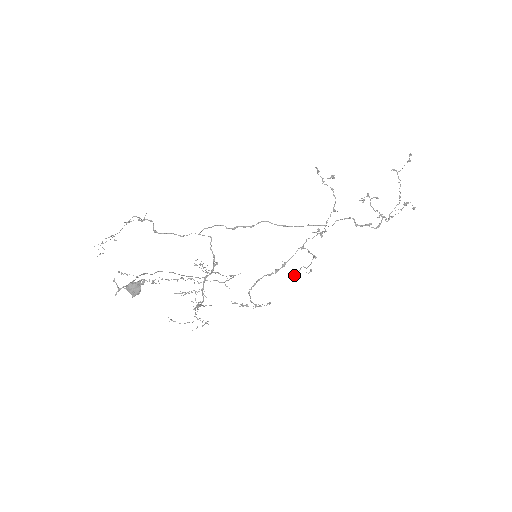
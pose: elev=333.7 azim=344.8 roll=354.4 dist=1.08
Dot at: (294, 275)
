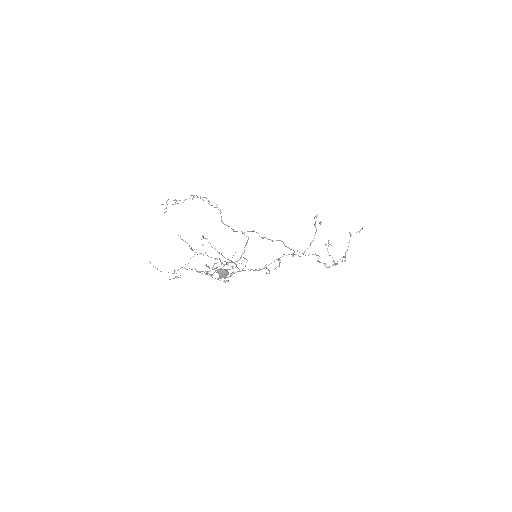
Dot at: (256, 270)
